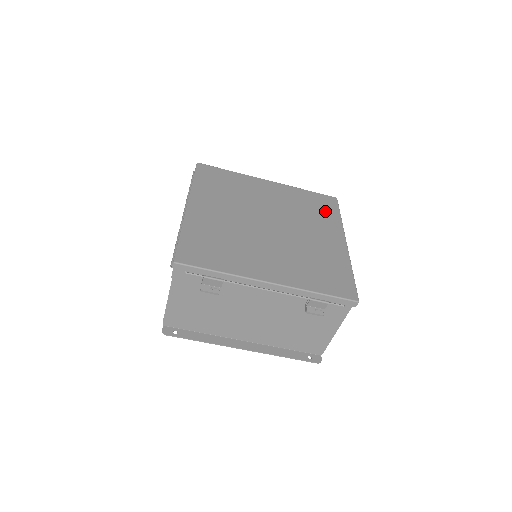
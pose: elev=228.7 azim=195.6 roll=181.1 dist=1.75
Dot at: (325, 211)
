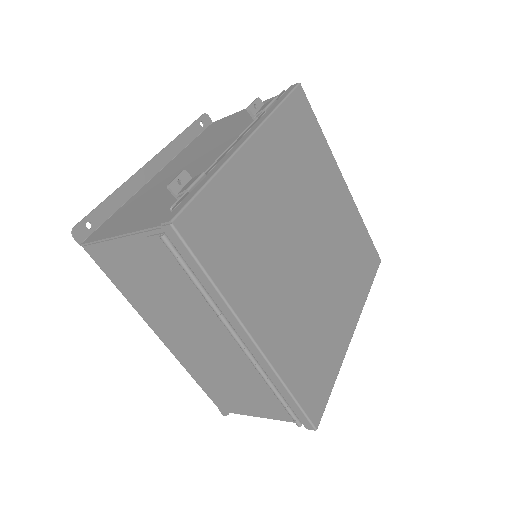
Dot at: (312, 139)
